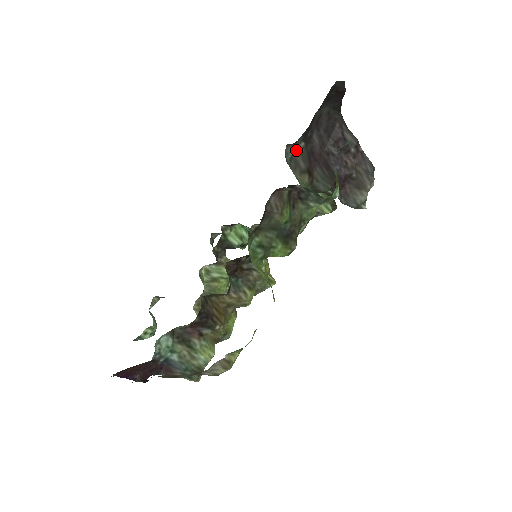
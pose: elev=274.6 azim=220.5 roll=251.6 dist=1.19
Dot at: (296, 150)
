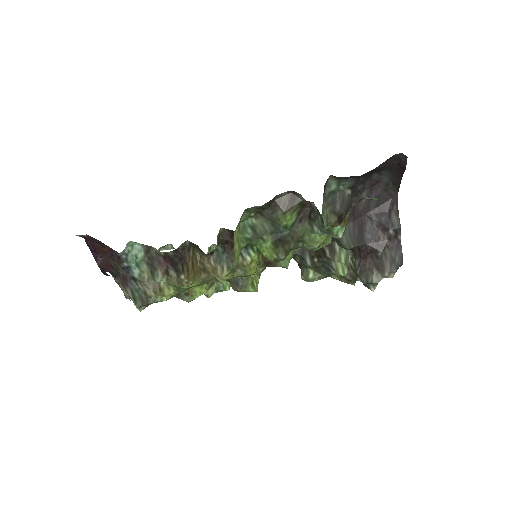
Dot at: (340, 192)
